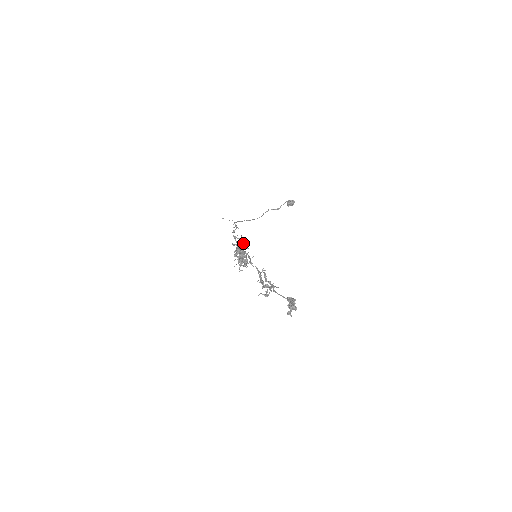
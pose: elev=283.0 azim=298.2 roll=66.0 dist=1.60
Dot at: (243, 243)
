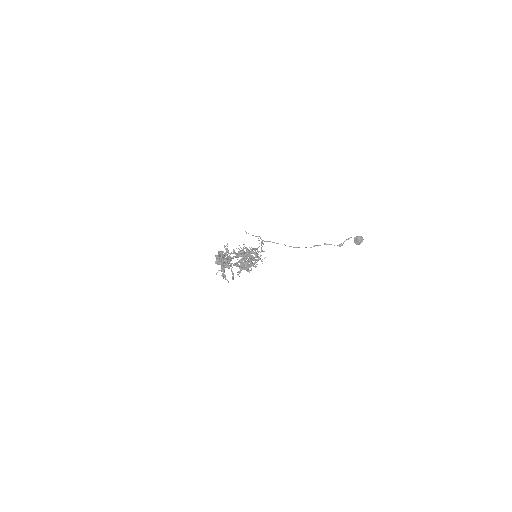
Dot at: (254, 250)
